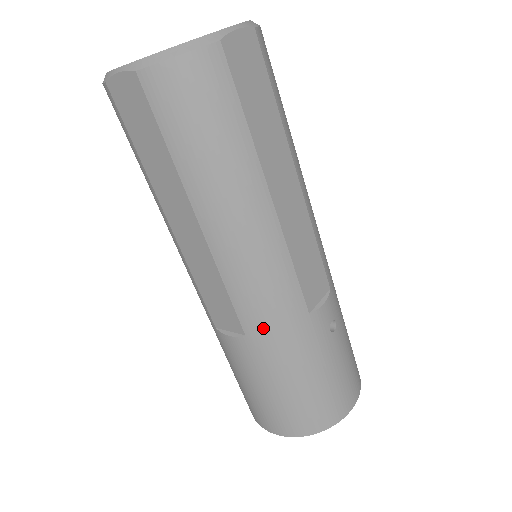
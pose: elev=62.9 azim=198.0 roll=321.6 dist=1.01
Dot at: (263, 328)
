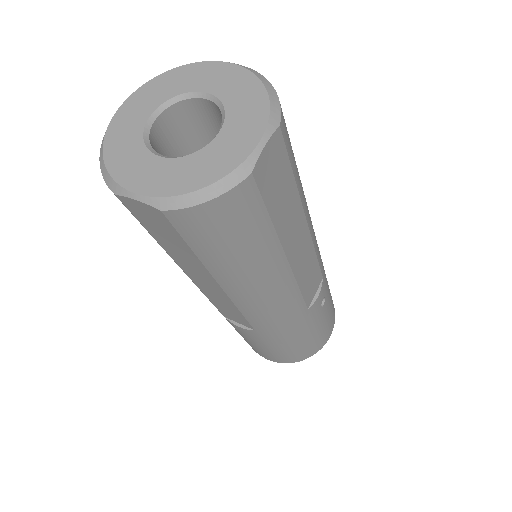
Dot at: (271, 328)
